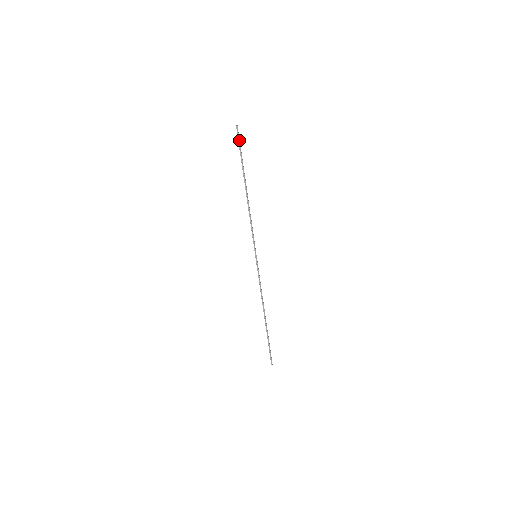
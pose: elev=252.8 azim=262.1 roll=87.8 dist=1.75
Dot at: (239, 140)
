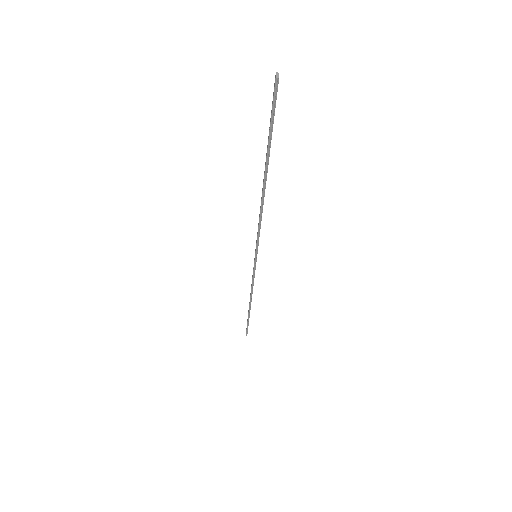
Dot at: (274, 106)
